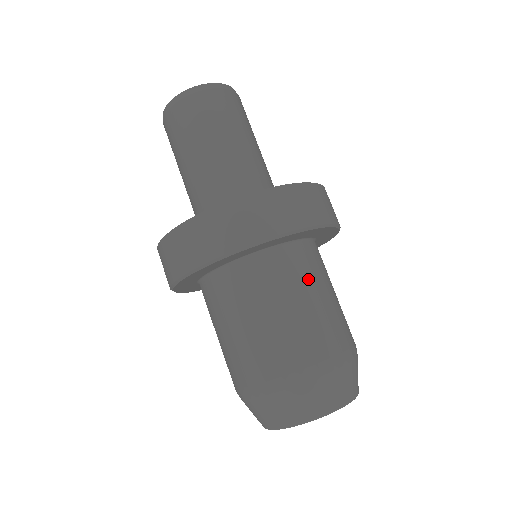
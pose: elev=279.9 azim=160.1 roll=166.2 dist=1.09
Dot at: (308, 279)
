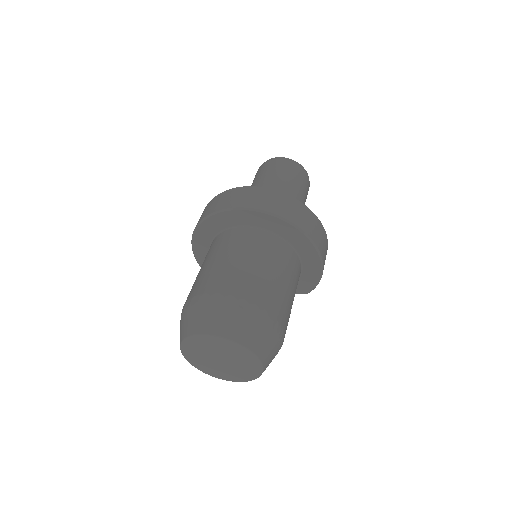
Dot at: (248, 249)
